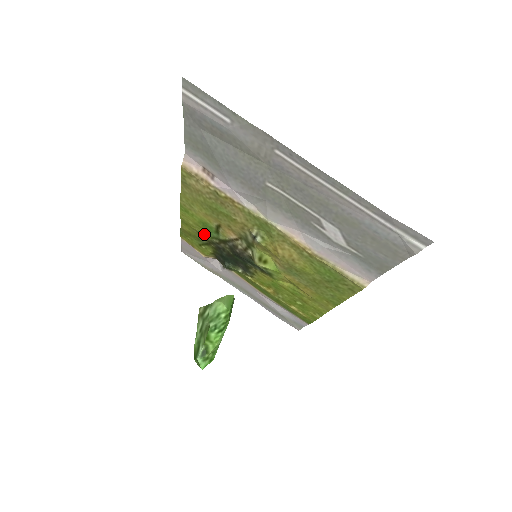
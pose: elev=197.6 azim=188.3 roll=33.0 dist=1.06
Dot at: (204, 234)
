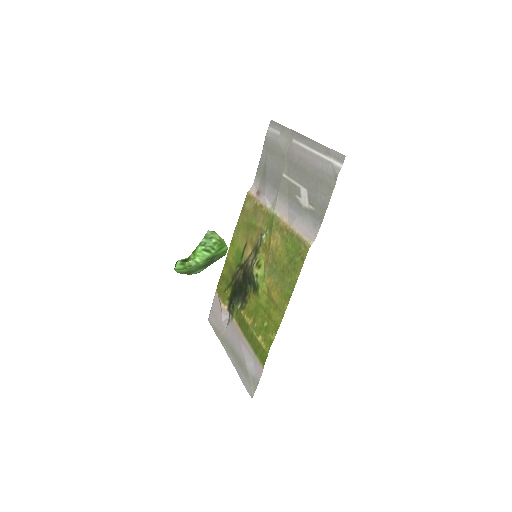
Dot at: (233, 266)
